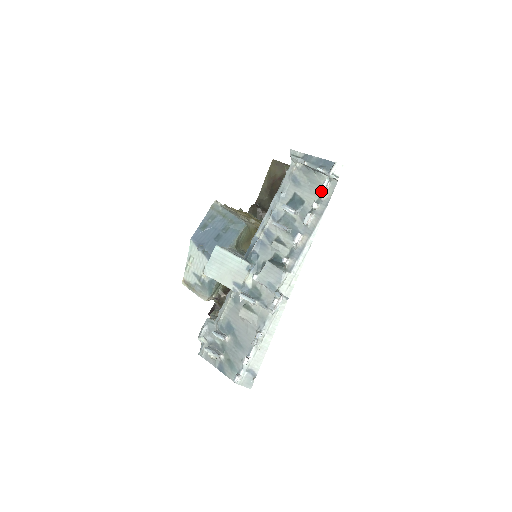
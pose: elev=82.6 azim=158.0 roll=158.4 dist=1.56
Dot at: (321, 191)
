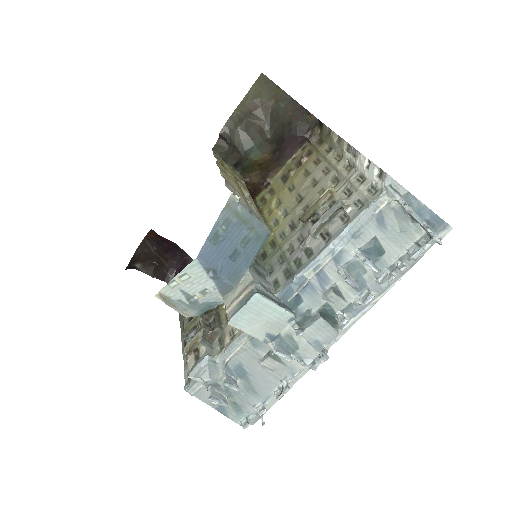
Dot at: (419, 256)
